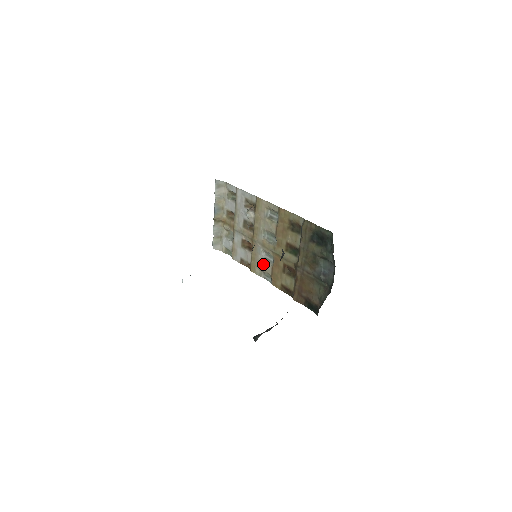
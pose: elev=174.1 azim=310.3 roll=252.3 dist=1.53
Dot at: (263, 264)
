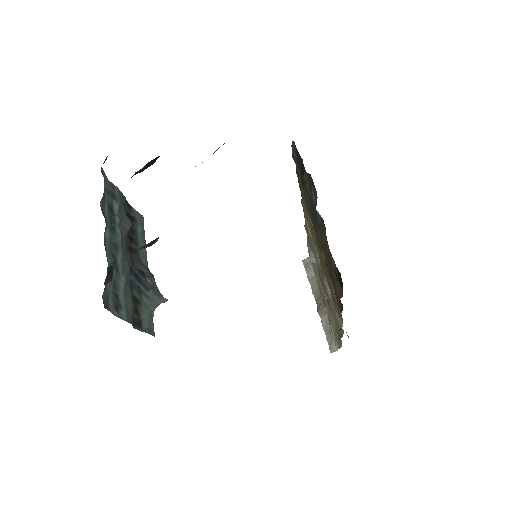
Dot at: (332, 302)
